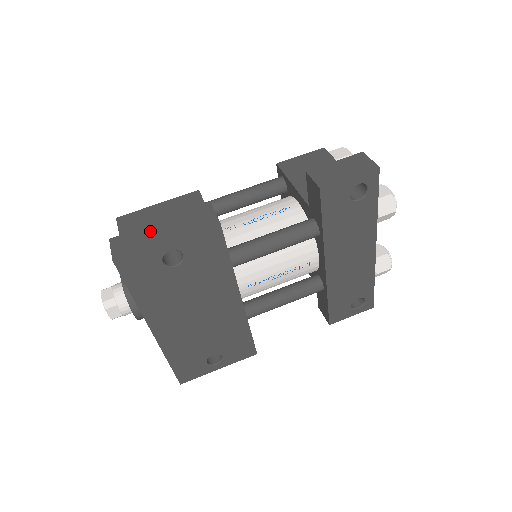
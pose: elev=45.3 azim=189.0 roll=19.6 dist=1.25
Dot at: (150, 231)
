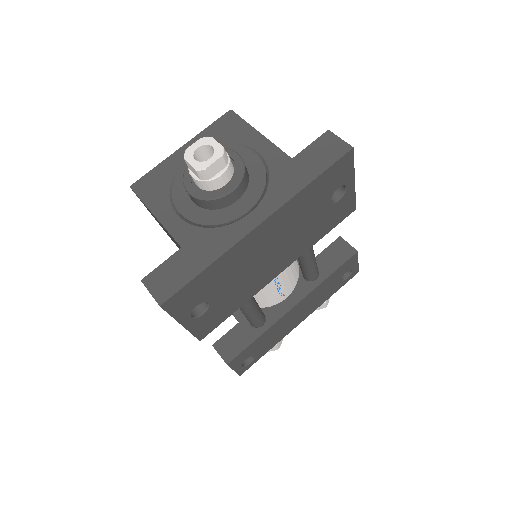
Dot at: occluded
